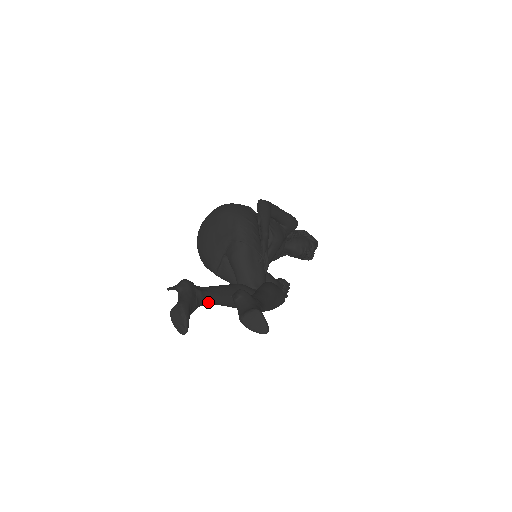
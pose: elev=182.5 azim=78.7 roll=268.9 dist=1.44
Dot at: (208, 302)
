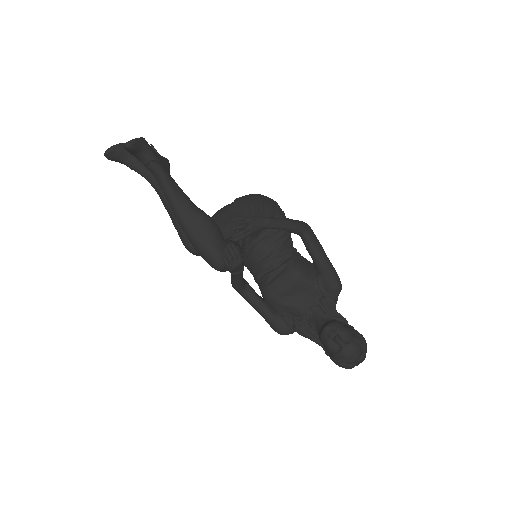
Dot at: (151, 176)
